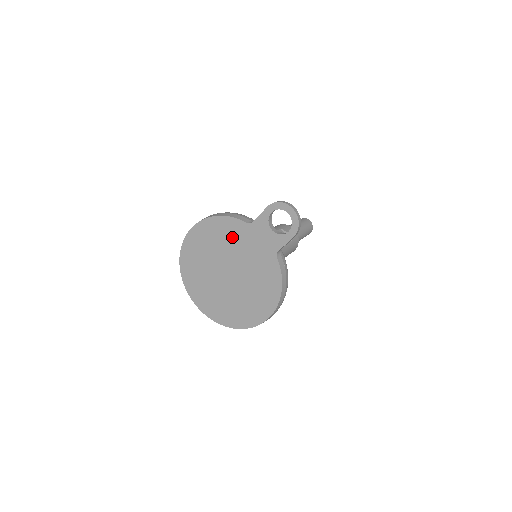
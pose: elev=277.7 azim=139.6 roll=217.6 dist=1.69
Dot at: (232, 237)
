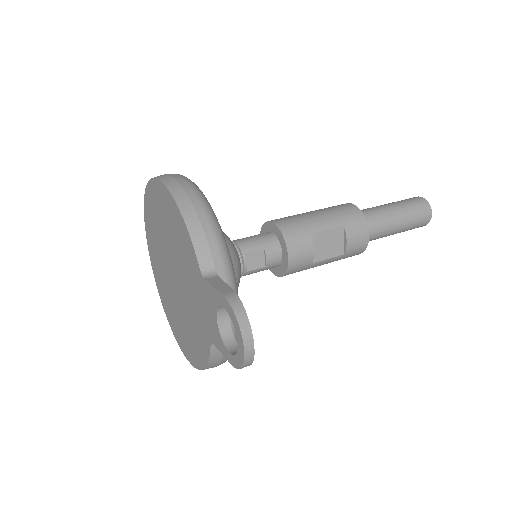
Dot at: (184, 255)
